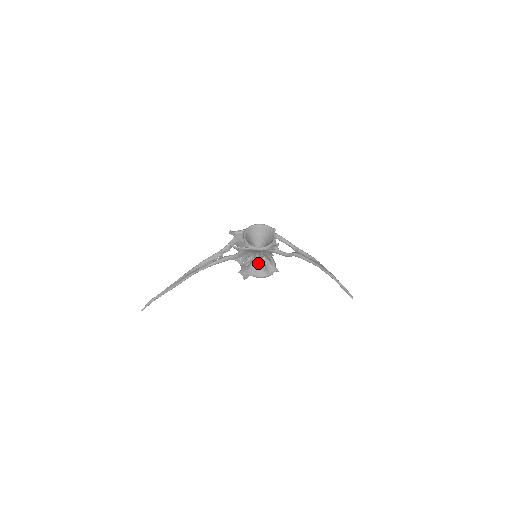
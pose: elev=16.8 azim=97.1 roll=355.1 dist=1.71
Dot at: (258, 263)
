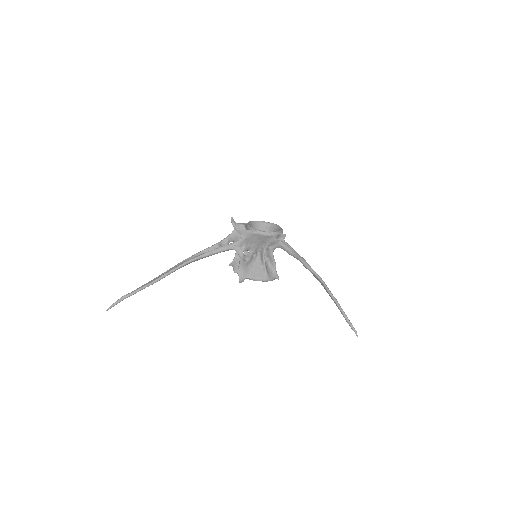
Dot at: (258, 263)
